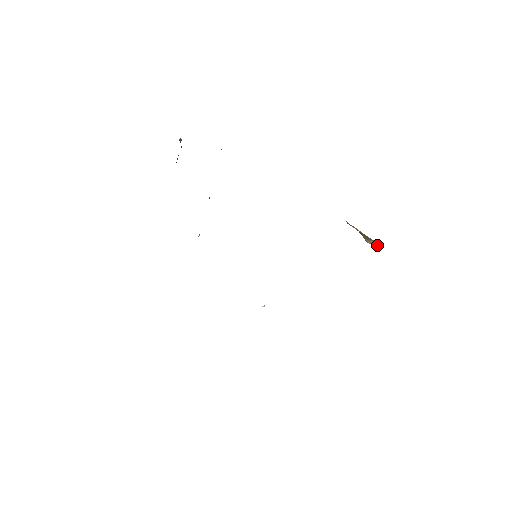
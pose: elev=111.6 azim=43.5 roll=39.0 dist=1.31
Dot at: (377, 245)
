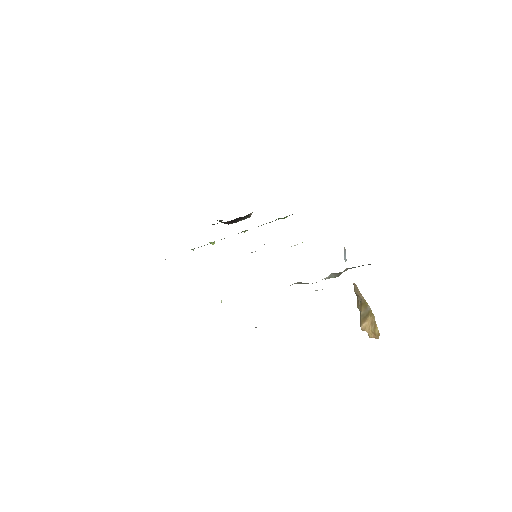
Dot at: (371, 335)
